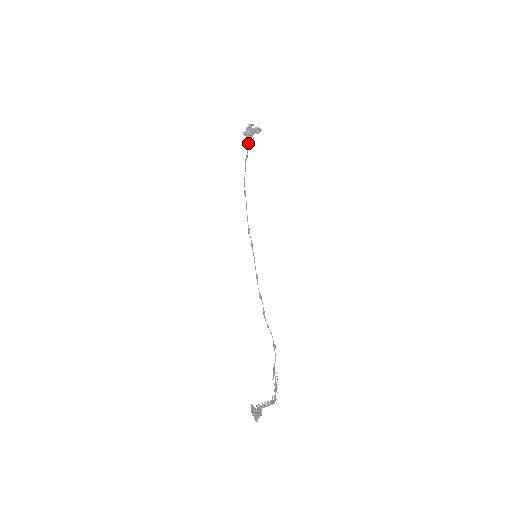
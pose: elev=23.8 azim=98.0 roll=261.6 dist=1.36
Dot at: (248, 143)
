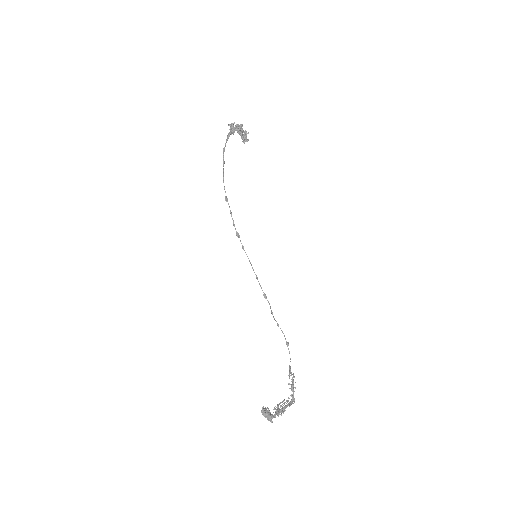
Dot at: (224, 147)
